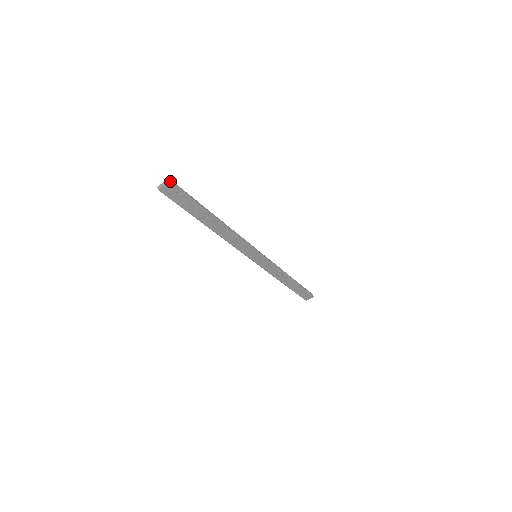
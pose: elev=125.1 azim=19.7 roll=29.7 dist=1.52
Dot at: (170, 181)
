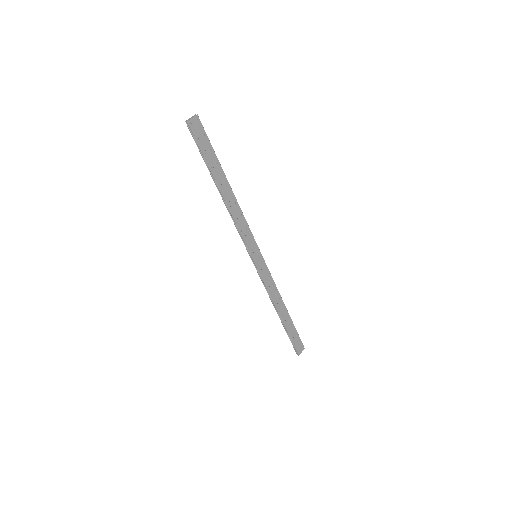
Dot at: (197, 115)
